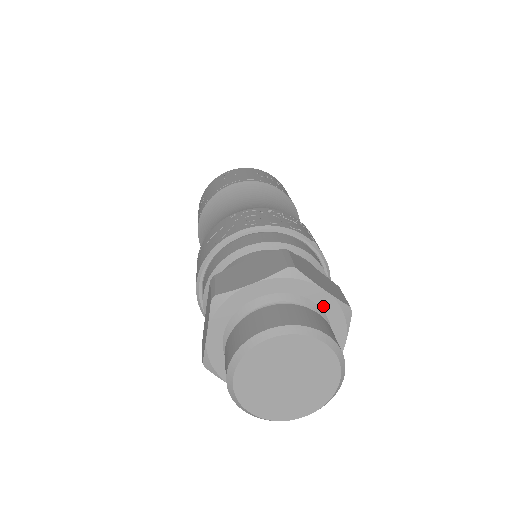
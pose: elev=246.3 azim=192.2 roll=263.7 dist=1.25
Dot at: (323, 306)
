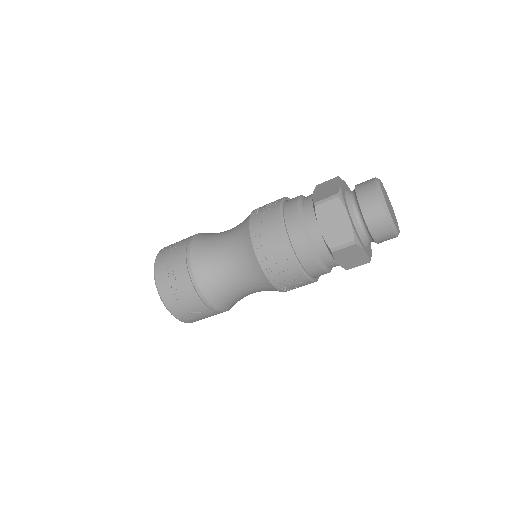
Dot at: occluded
